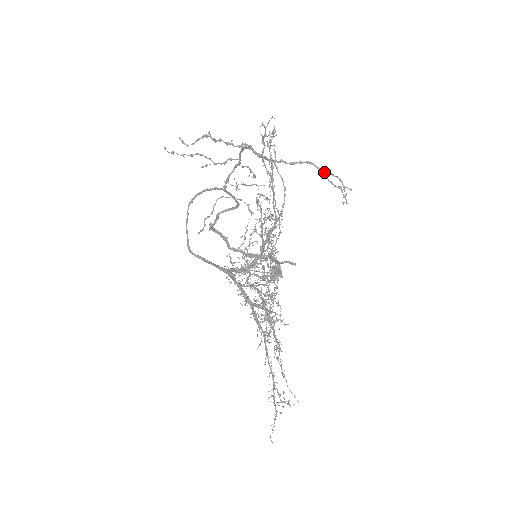
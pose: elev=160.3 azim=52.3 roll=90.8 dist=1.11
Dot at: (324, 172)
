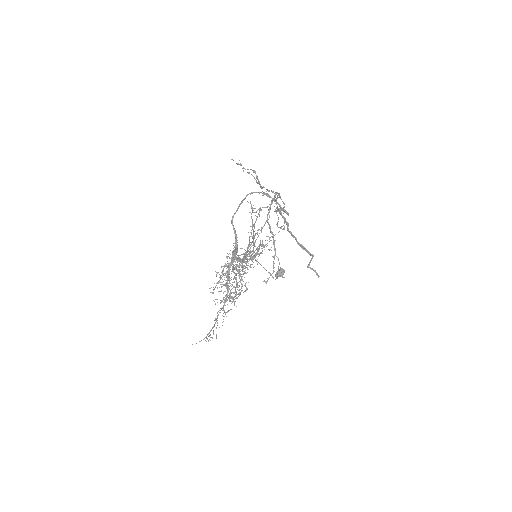
Dot at: (274, 255)
